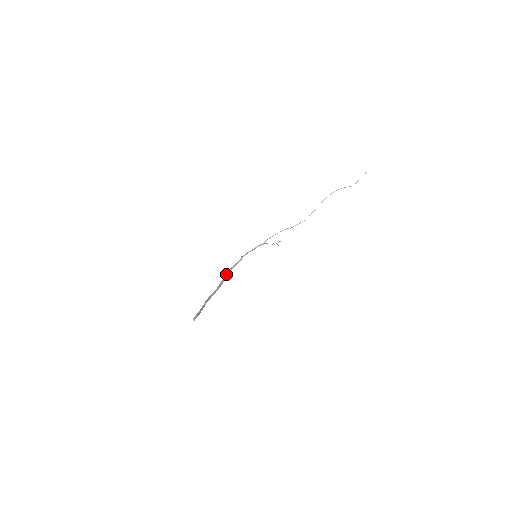
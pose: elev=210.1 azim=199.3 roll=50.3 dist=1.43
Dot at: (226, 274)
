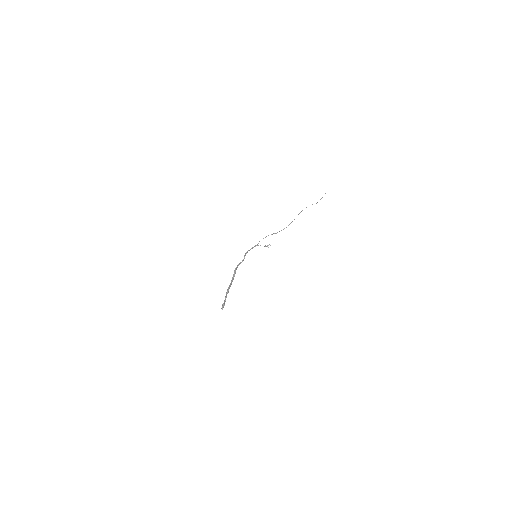
Dot at: occluded
